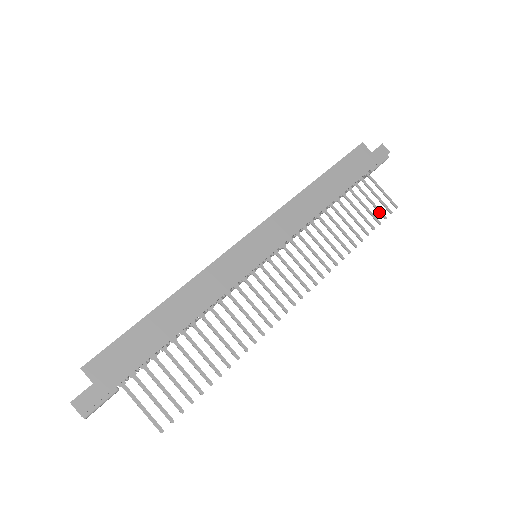
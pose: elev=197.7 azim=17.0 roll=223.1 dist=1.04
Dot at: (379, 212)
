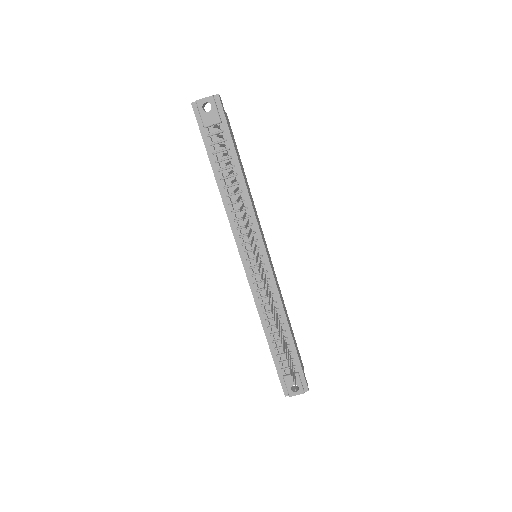
Dot at: (291, 370)
